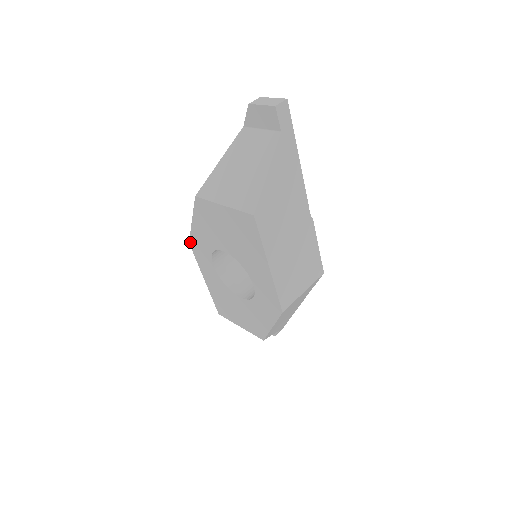
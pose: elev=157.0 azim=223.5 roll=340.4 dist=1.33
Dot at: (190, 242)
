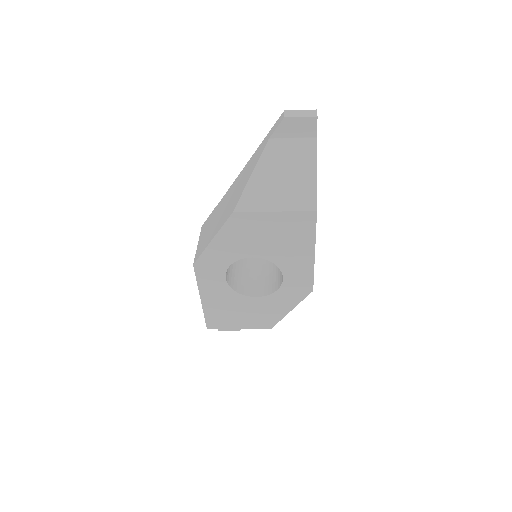
Dot at: (196, 263)
